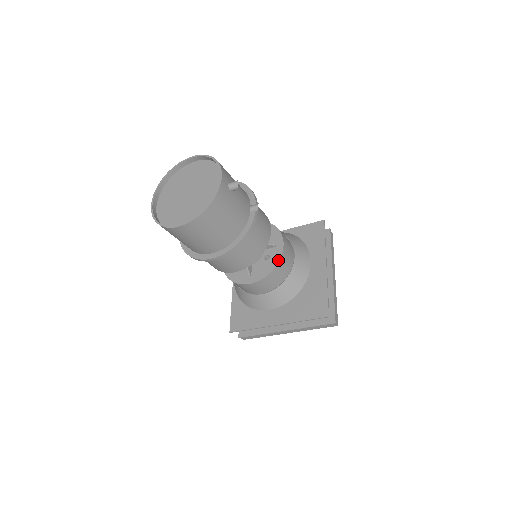
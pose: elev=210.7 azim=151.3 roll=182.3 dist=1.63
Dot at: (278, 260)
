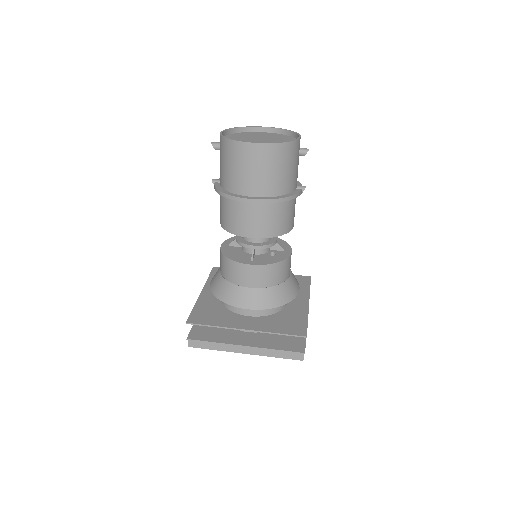
Dot at: (285, 258)
